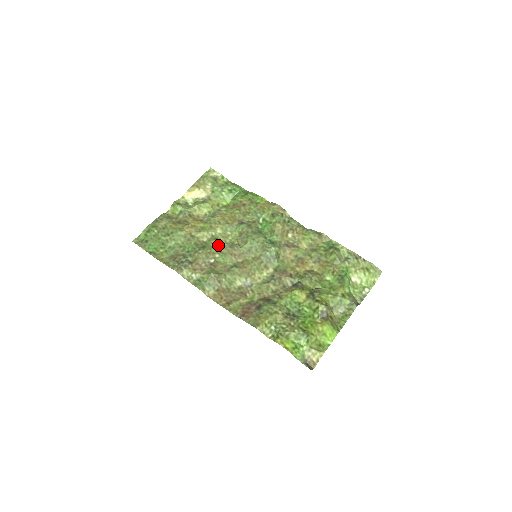
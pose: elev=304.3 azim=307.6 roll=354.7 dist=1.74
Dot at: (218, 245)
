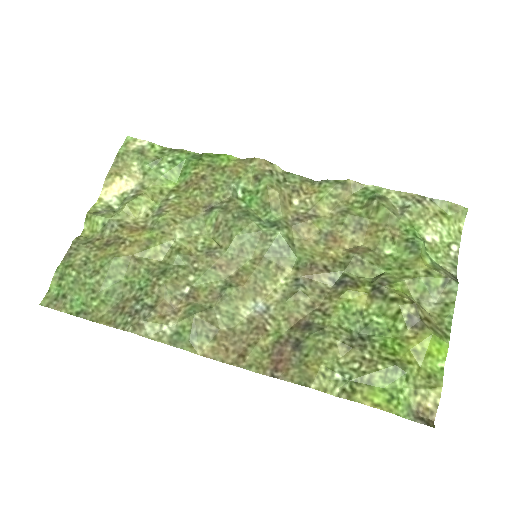
Dot at: (186, 260)
